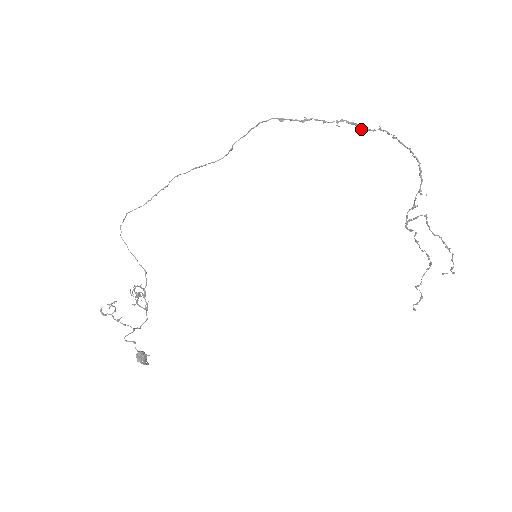
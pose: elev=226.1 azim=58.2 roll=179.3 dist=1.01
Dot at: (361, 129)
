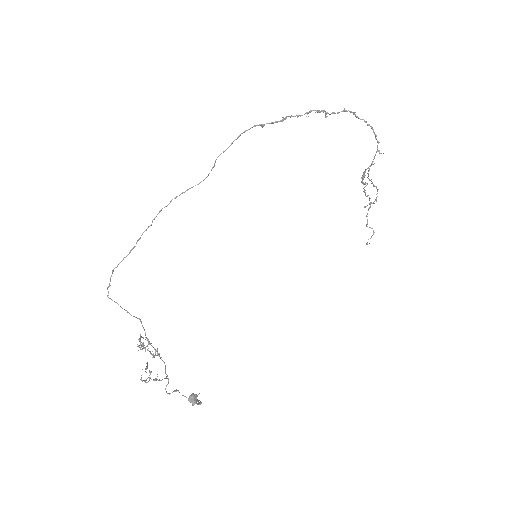
Dot at: (326, 114)
